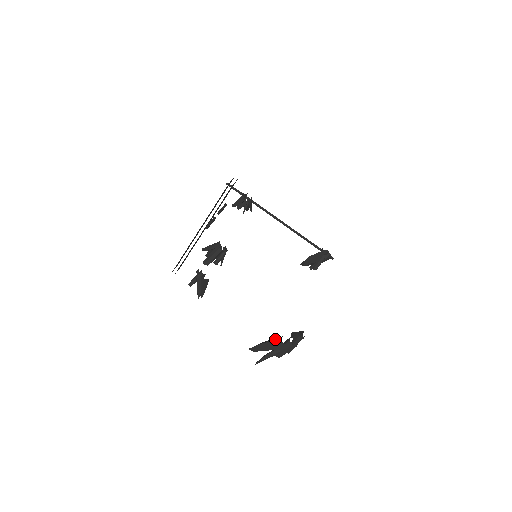
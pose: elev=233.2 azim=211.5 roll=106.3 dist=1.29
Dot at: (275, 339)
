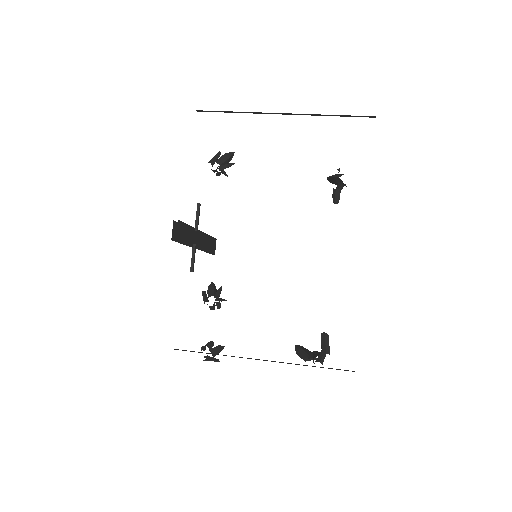
Dot at: (303, 359)
